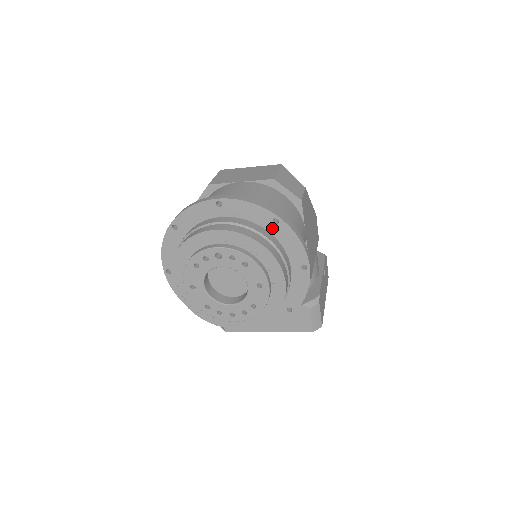
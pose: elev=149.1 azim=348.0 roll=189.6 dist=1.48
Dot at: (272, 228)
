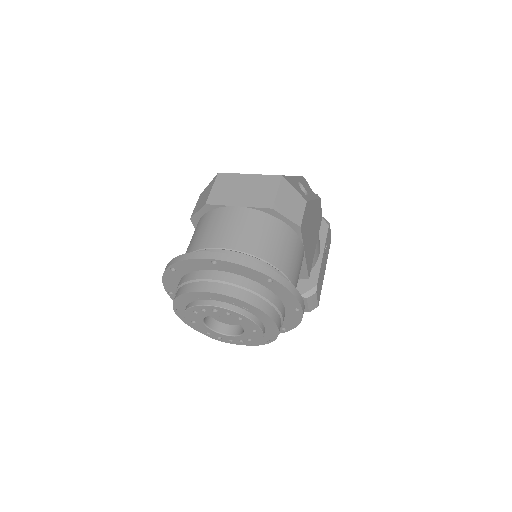
Dot at: (266, 284)
